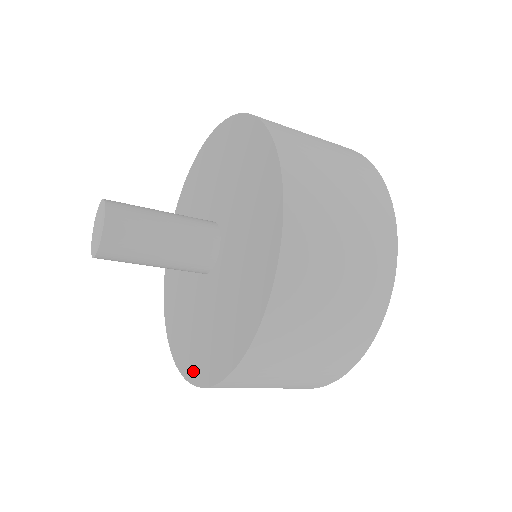
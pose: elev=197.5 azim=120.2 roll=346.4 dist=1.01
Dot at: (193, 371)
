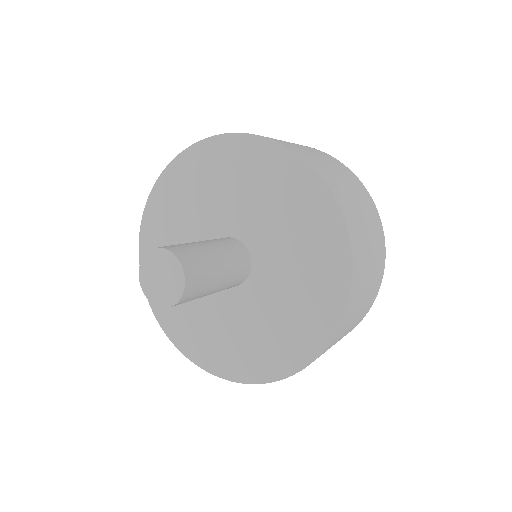
Dot at: (159, 308)
